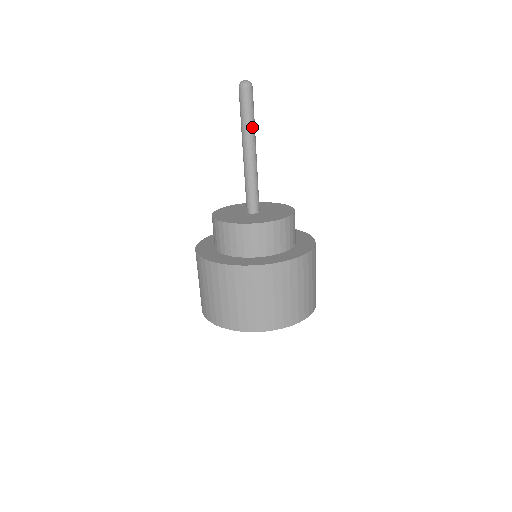
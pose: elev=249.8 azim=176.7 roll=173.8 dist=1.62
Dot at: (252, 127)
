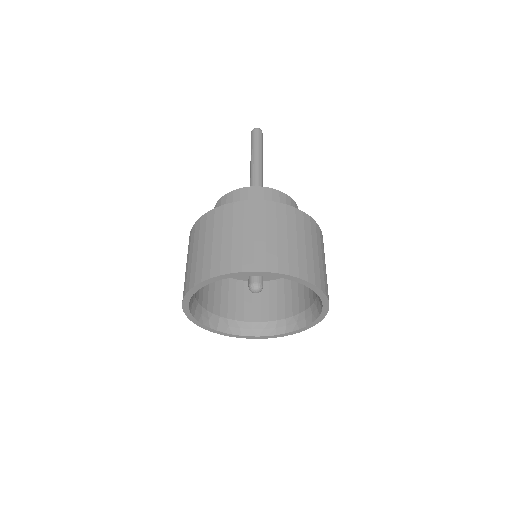
Dot at: (255, 151)
